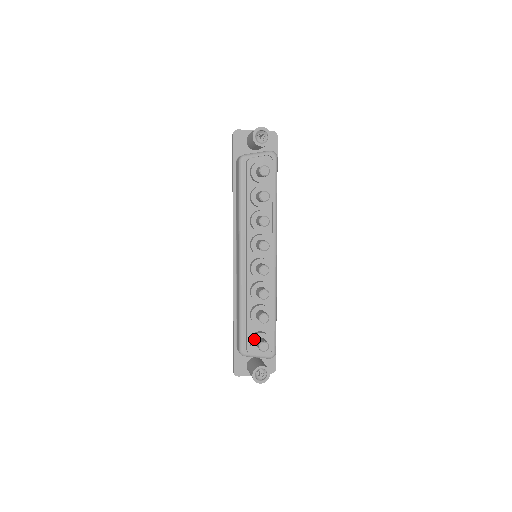
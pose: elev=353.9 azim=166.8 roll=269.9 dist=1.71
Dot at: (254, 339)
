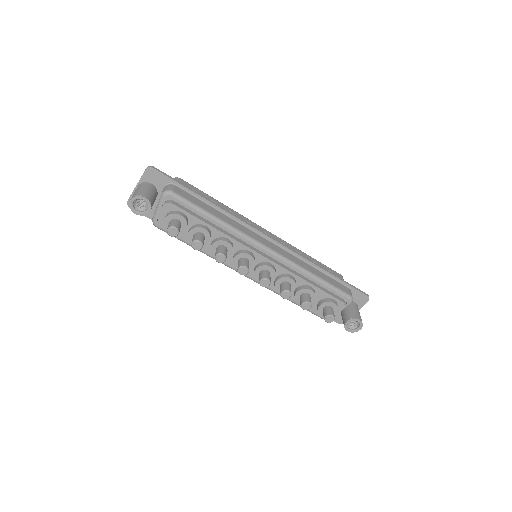
Dot at: (320, 312)
